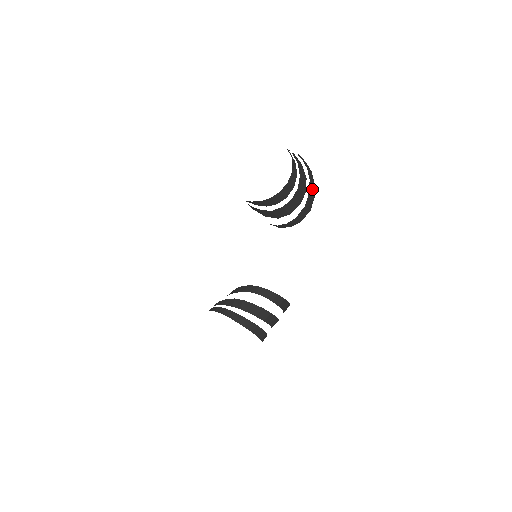
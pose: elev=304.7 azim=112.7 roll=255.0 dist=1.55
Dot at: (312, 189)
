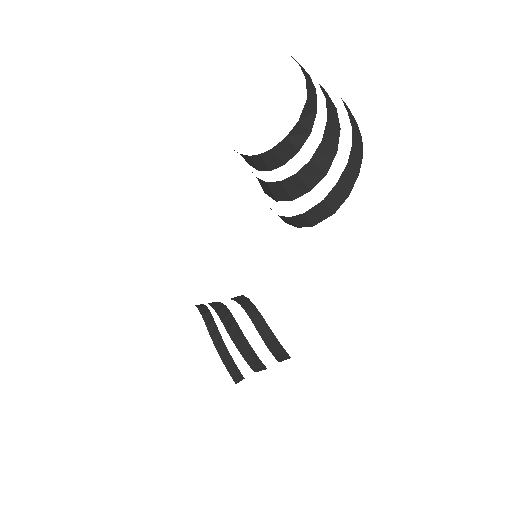
Dot at: (349, 180)
